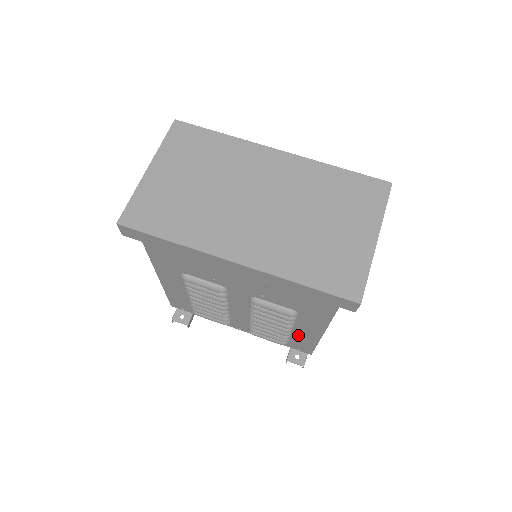
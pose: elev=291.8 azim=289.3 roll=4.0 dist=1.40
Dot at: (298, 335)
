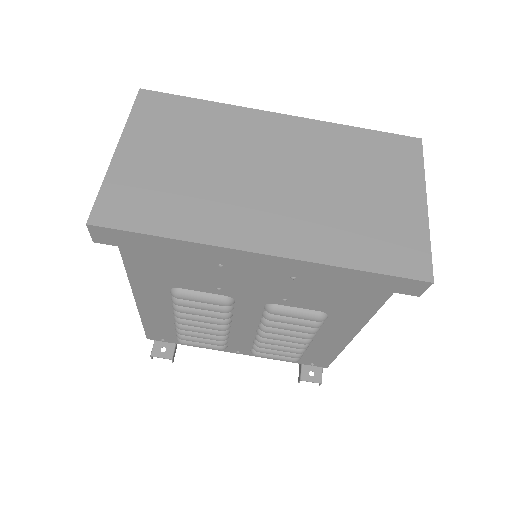
Dot at: (318, 345)
